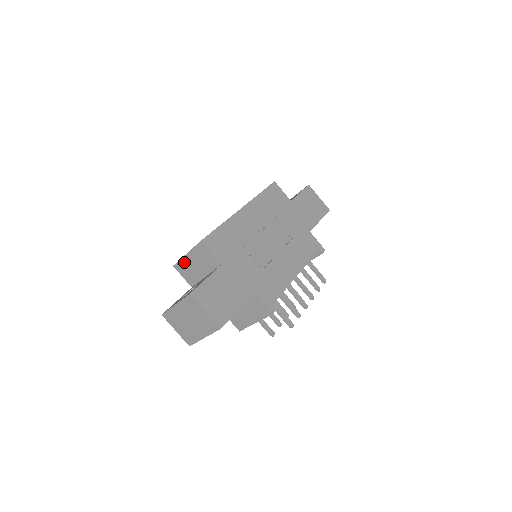
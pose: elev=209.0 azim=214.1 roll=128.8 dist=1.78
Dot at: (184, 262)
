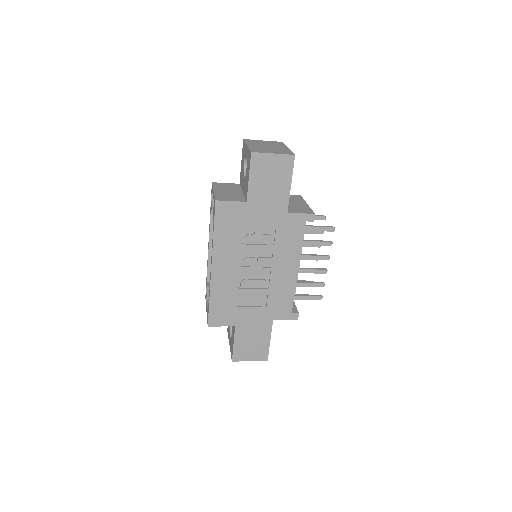
Dot at: occluded
